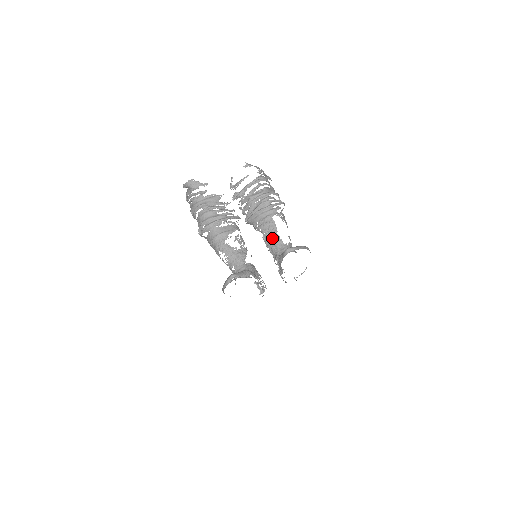
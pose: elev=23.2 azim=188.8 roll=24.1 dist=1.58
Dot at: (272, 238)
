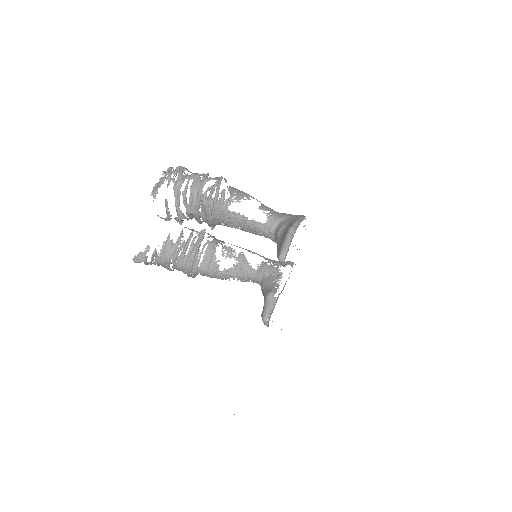
Dot at: (250, 227)
